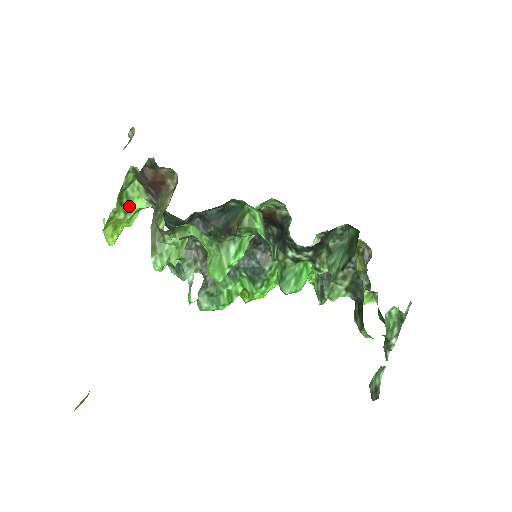
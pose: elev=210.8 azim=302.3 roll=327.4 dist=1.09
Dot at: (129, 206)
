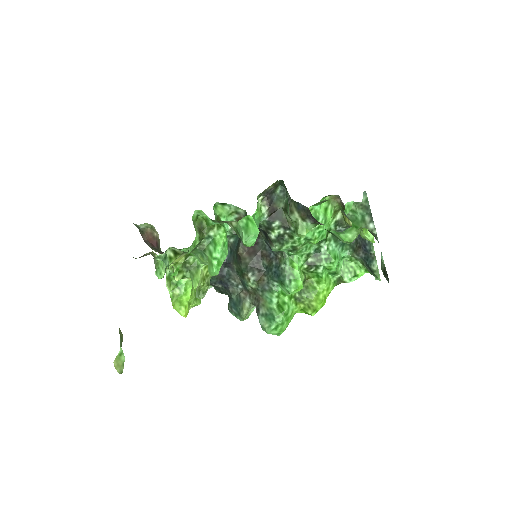
Dot at: (179, 283)
